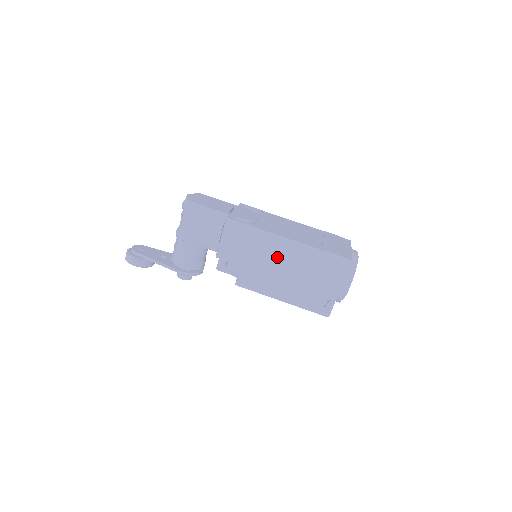
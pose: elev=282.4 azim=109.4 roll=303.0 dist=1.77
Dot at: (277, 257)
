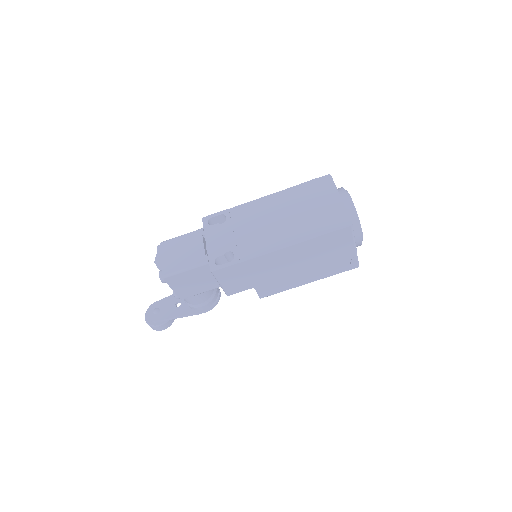
Dot at: (281, 265)
